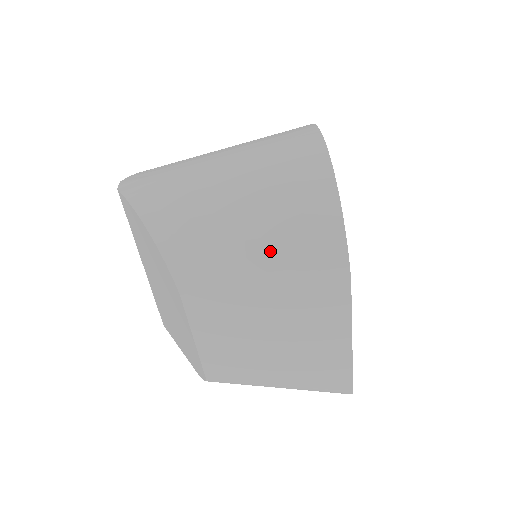
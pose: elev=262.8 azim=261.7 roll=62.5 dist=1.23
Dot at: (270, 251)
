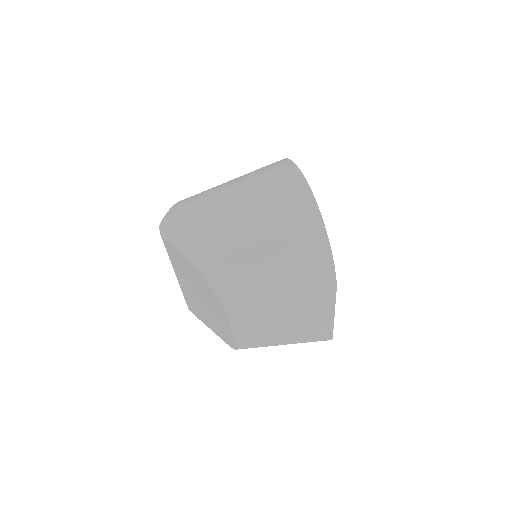
Dot at: (285, 275)
